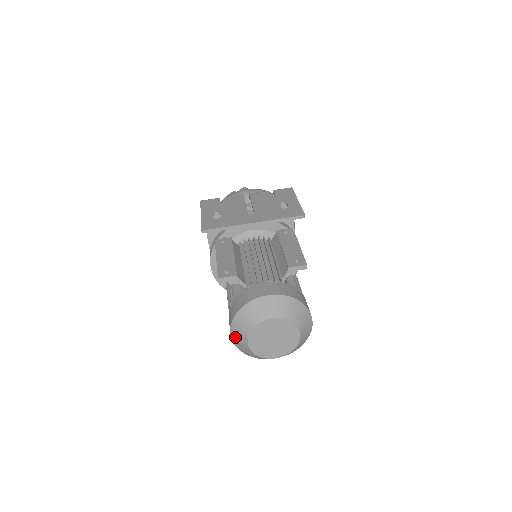
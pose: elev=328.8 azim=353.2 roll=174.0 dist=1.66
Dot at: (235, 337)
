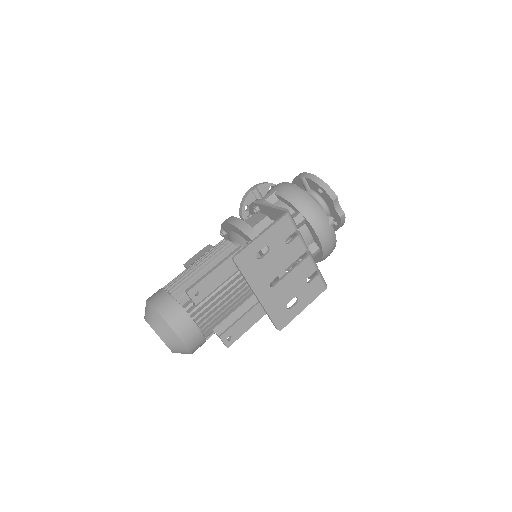
Dot at: (148, 308)
